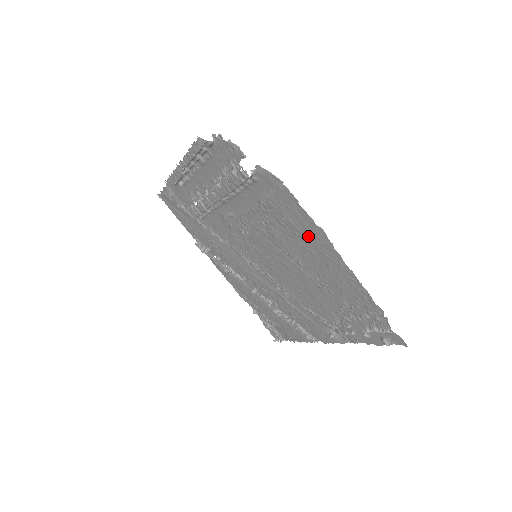
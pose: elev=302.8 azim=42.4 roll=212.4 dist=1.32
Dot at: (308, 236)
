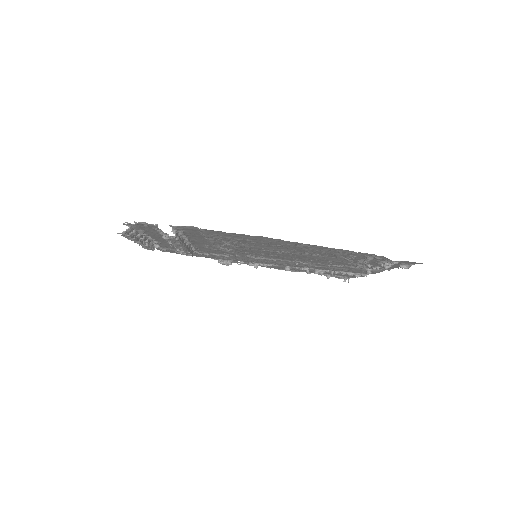
Dot at: (260, 241)
